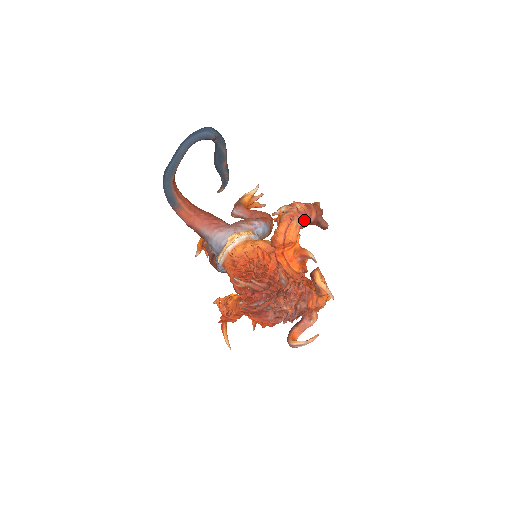
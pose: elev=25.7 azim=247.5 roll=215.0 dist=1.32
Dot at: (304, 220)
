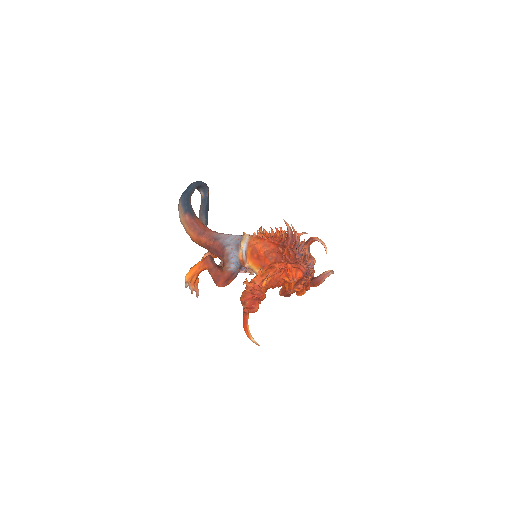
Dot at: occluded
